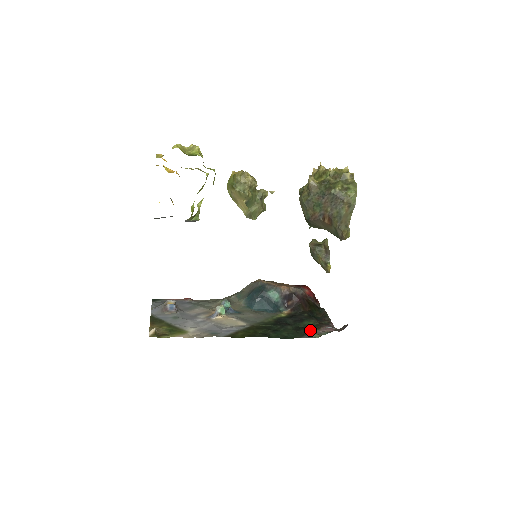
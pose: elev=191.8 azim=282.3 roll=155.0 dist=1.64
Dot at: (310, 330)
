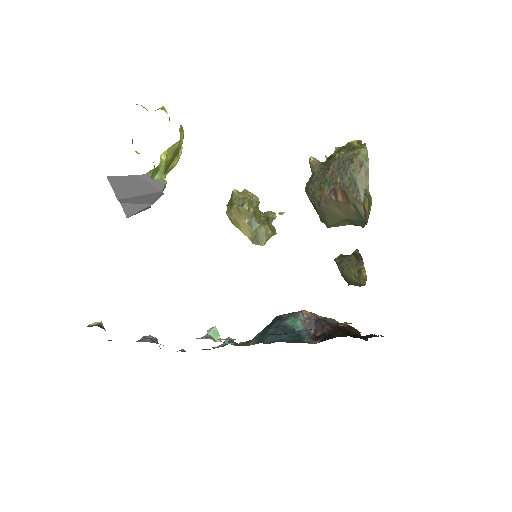
Dot at: occluded
